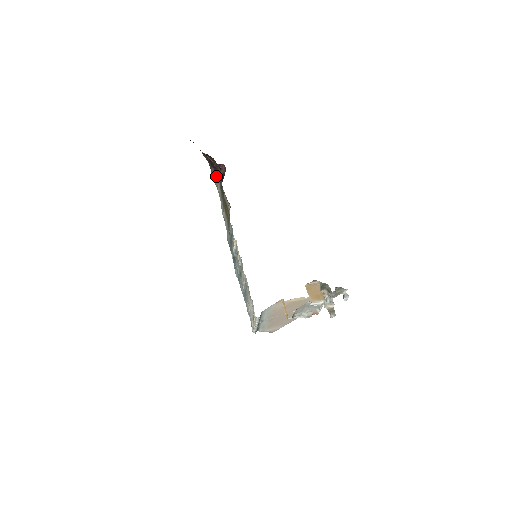
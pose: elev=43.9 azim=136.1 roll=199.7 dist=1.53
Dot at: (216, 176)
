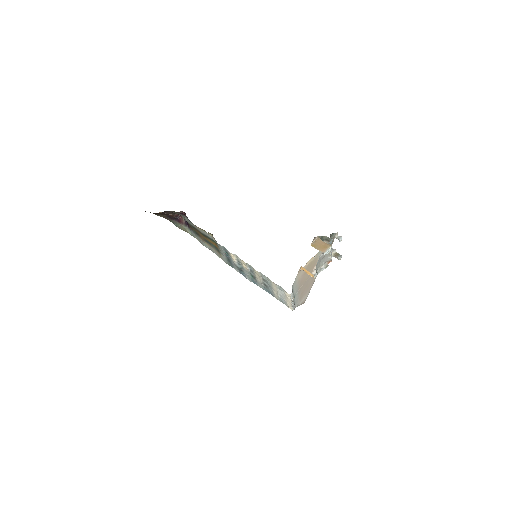
Dot at: (180, 224)
